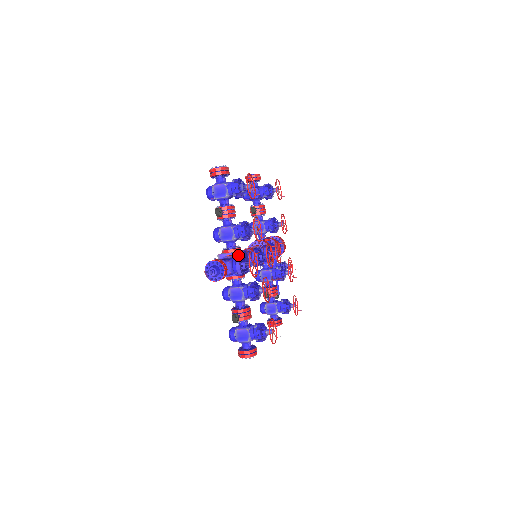
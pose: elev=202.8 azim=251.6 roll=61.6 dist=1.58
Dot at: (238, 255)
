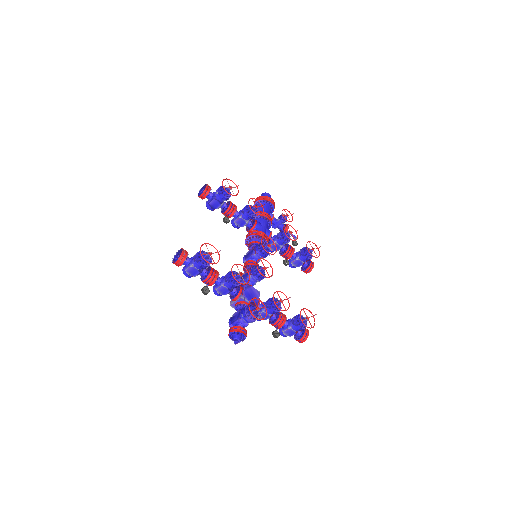
Dot at: (243, 310)
